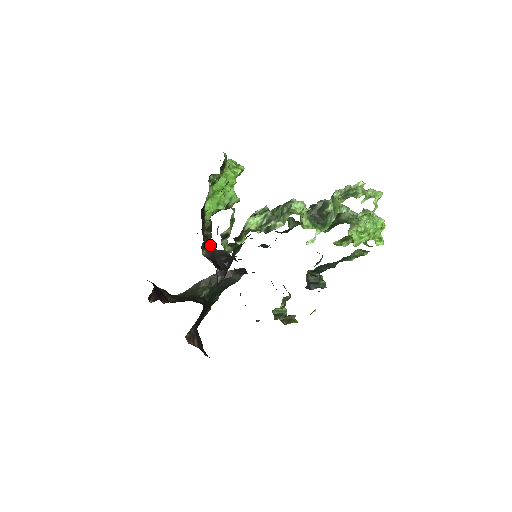
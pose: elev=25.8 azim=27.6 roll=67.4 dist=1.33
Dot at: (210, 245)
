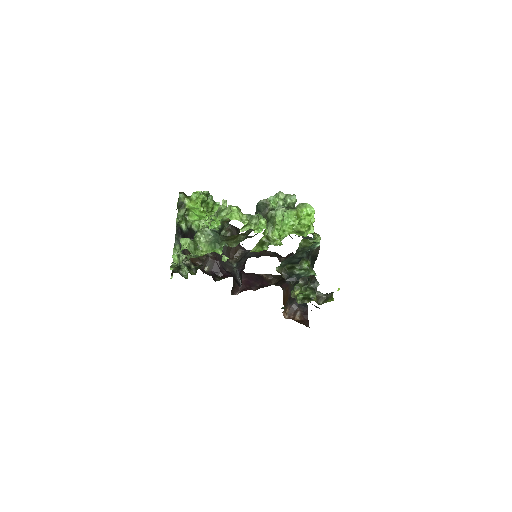
Dot at: occluded
